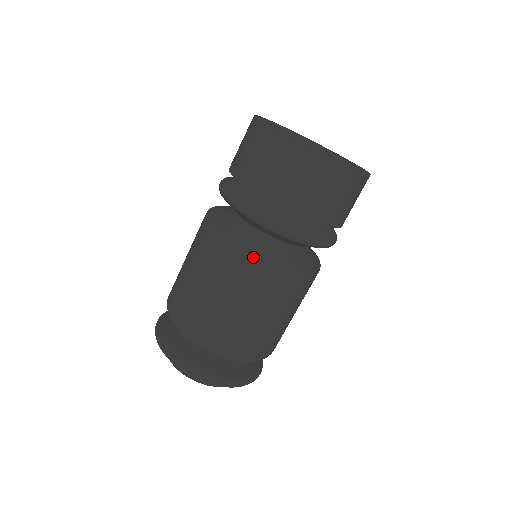
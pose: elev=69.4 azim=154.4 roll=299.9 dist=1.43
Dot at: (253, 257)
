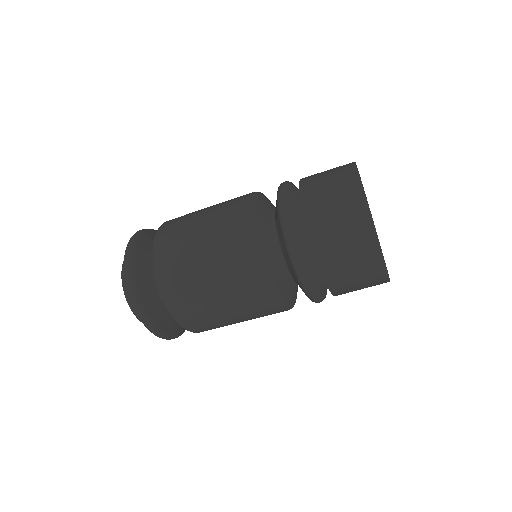
Dot at: (250, 225)
